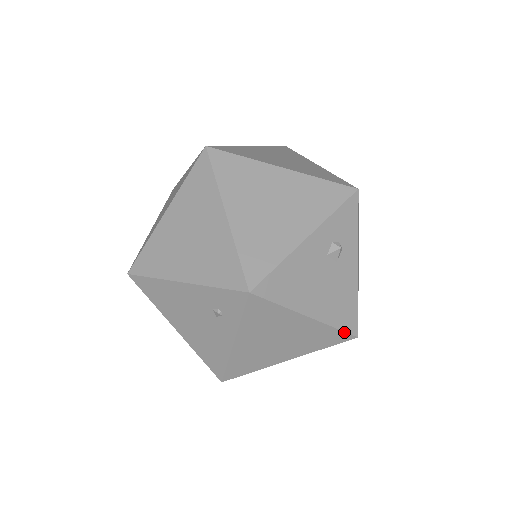
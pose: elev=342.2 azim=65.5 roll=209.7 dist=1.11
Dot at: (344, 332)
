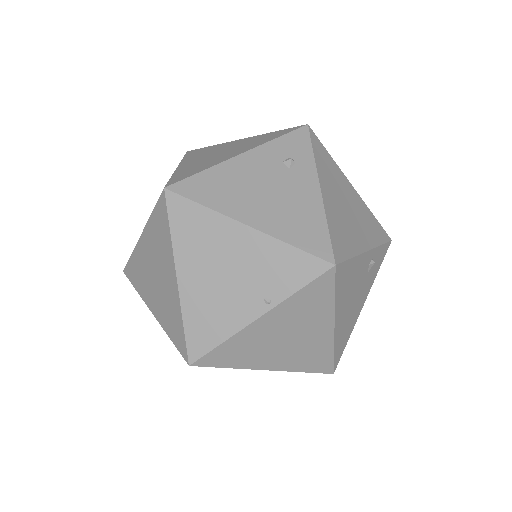
Dot at: (380, 225)
